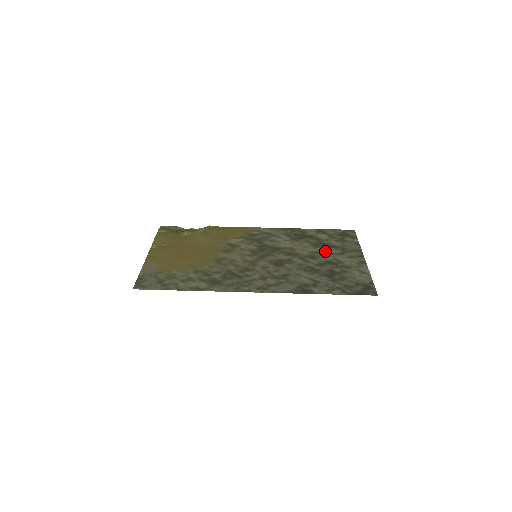
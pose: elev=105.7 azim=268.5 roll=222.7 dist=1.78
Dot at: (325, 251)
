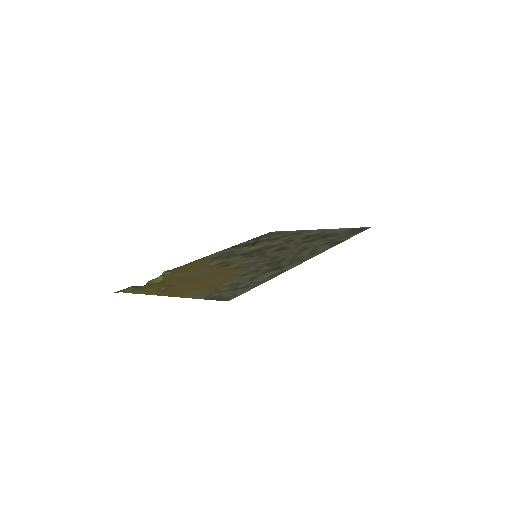
Dot at: (288, 238)
